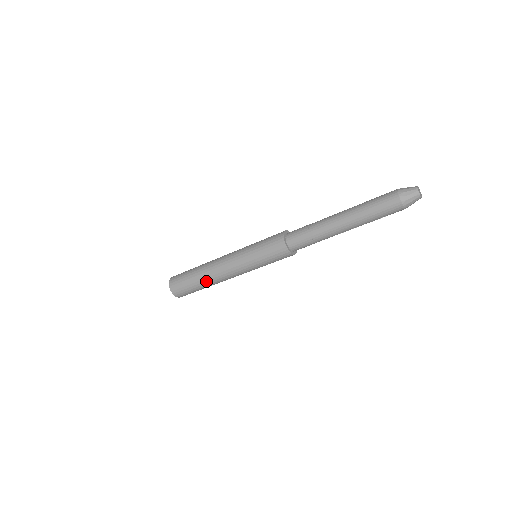
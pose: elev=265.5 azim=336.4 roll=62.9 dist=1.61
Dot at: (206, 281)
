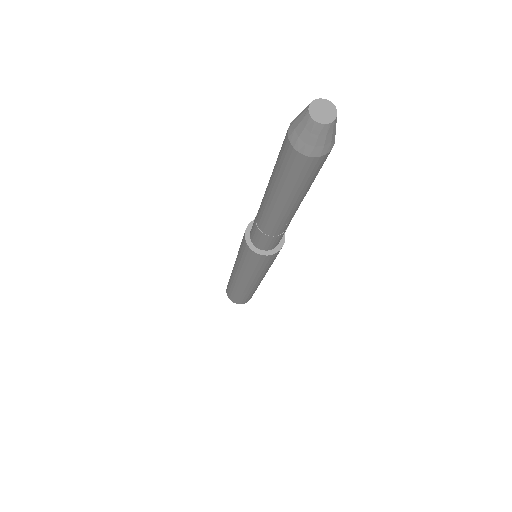
Dot at: (247, 292)
